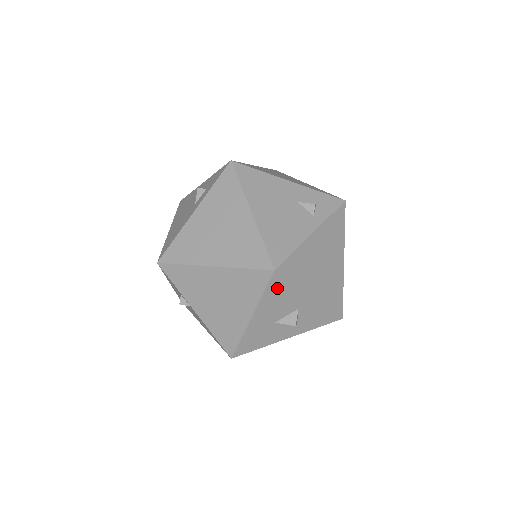
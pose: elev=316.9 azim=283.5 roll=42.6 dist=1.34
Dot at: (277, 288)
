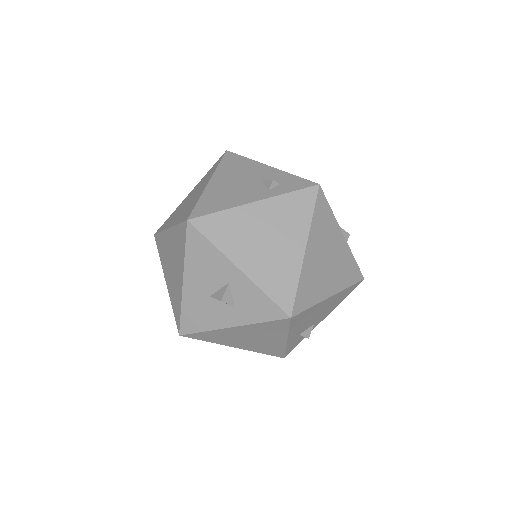
Dot at: (197, 245)
